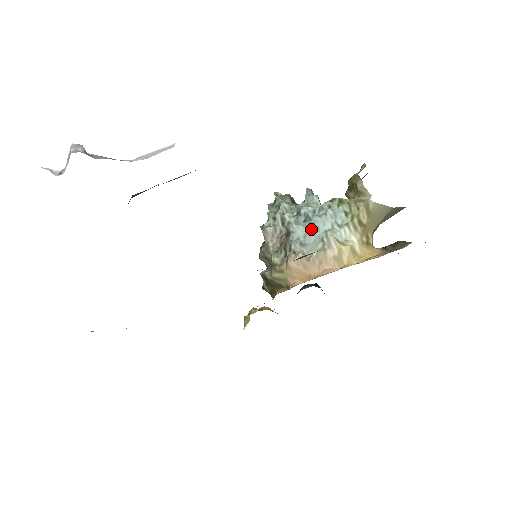
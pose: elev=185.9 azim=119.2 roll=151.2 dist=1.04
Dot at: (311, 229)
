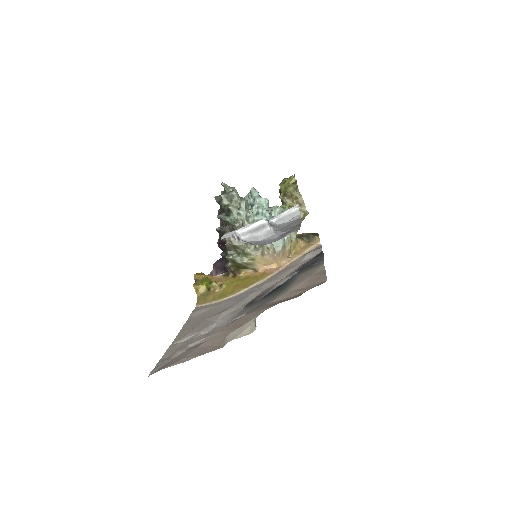
Dot at: occluded
